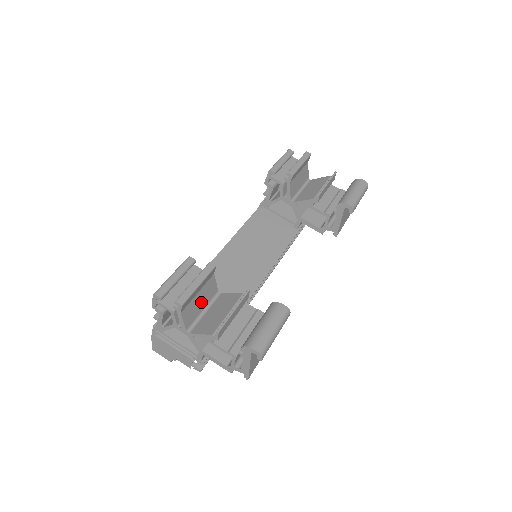
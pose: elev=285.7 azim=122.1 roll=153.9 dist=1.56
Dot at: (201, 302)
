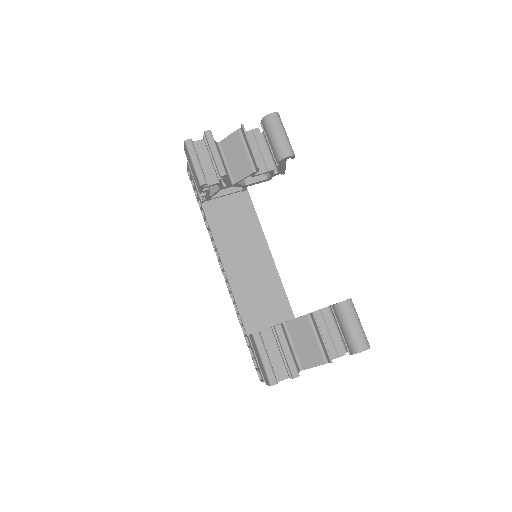
Dot at: occluded
